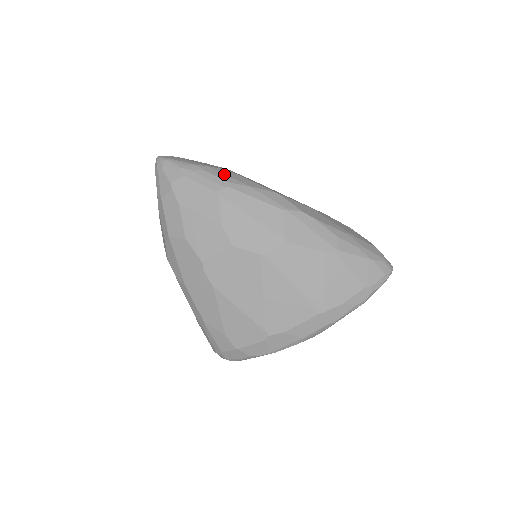
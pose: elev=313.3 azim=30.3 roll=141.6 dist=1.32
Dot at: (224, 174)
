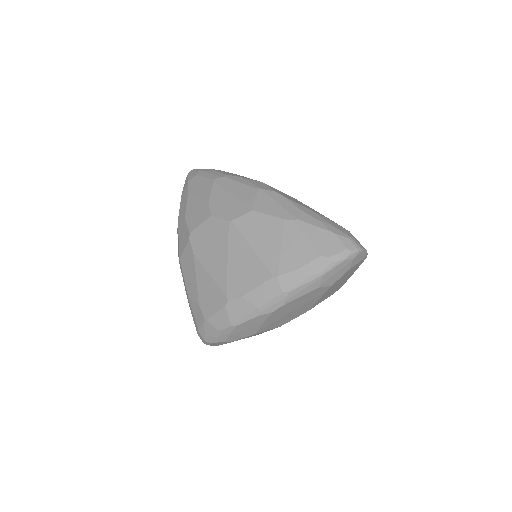
Dot at: (227, 172)
